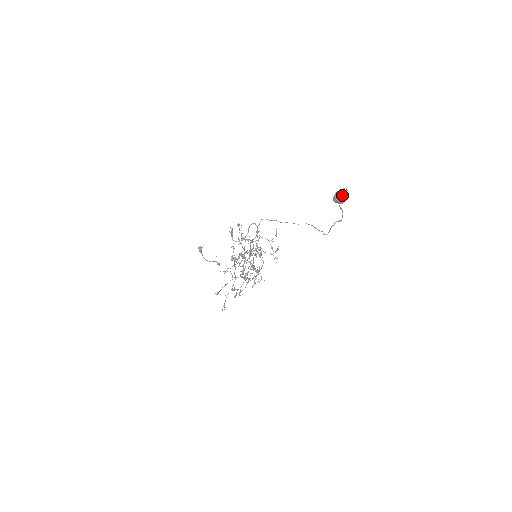
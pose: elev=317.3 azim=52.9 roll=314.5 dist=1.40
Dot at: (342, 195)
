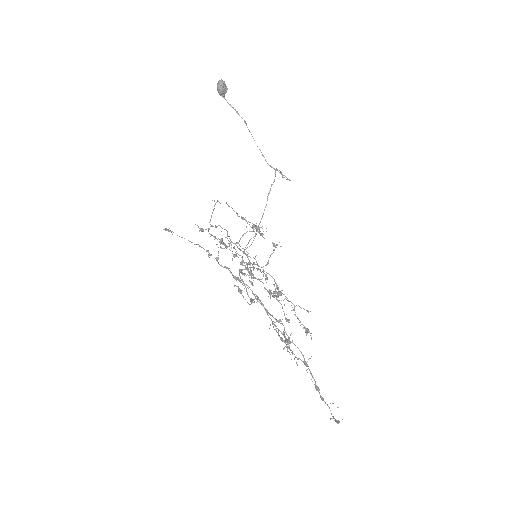
Dot at: (218, 82)
